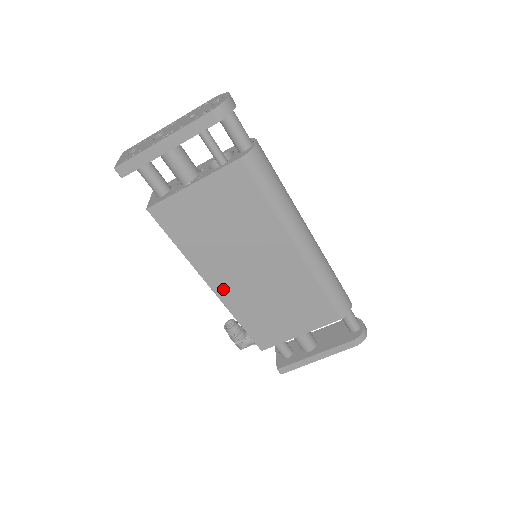
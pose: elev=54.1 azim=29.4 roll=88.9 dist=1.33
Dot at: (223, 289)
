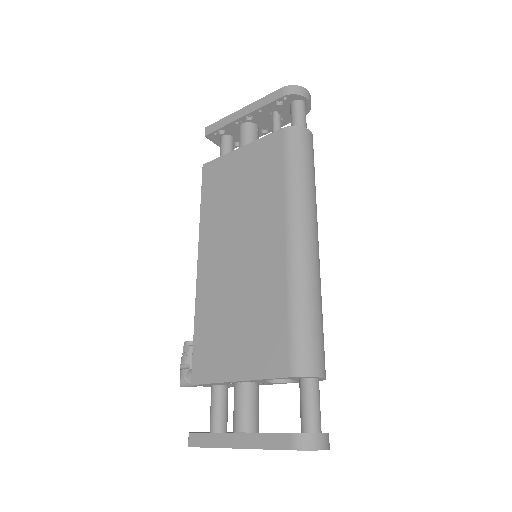
Dot at: (205, 269)
